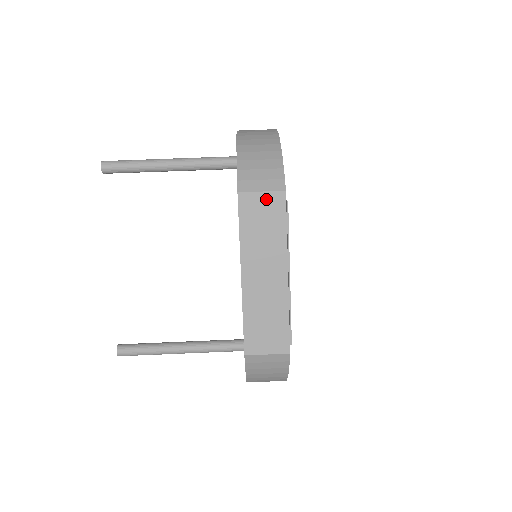
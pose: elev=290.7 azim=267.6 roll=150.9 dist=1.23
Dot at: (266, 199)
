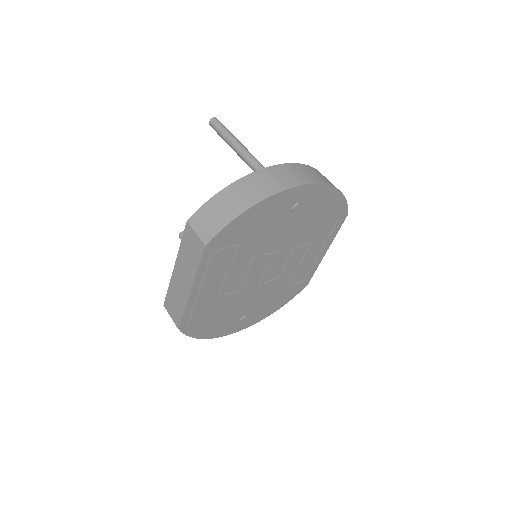
Dot at: (196, 240)
